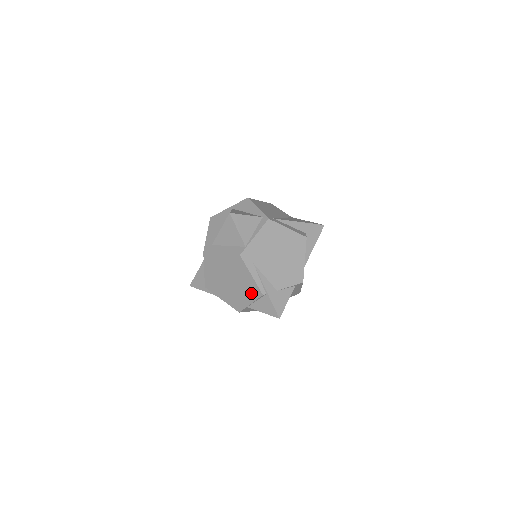
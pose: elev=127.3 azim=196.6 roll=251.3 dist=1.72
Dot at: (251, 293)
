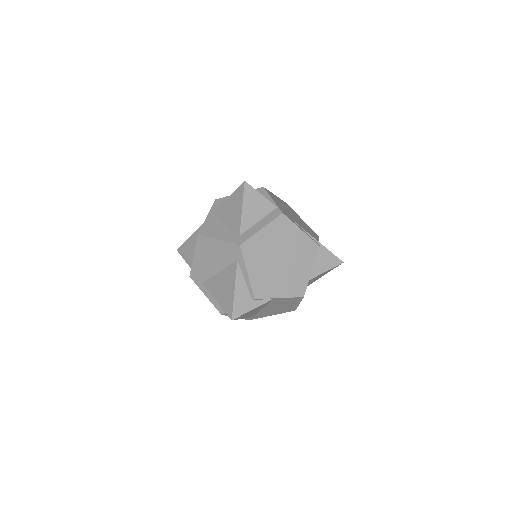
Dot at: (308, 255)
